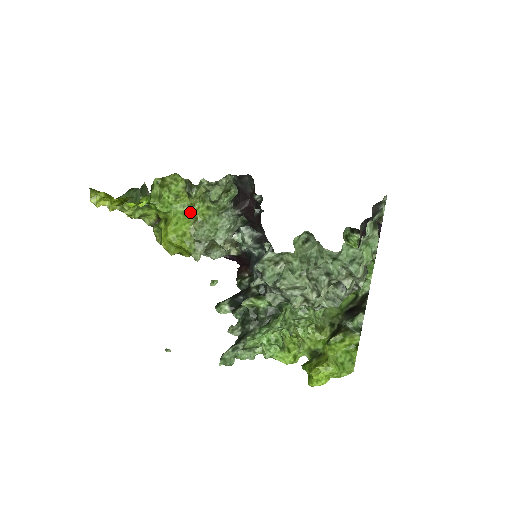
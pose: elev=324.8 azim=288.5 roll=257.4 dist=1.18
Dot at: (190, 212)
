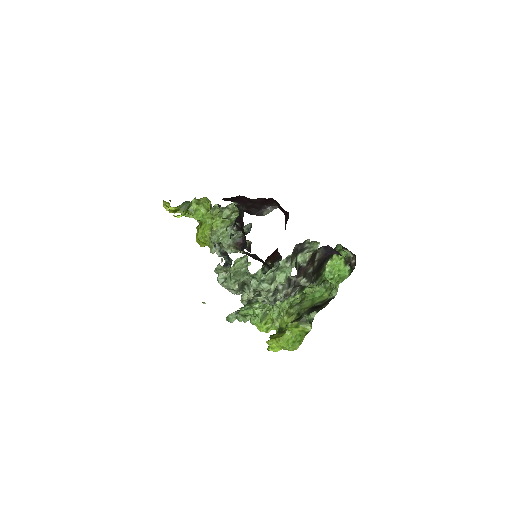
Dot at: (212, 222)
